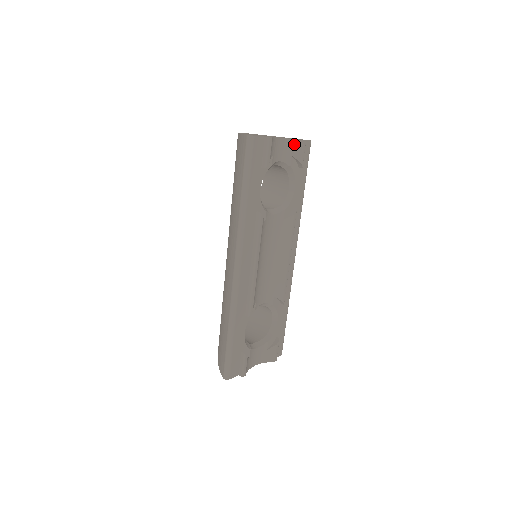
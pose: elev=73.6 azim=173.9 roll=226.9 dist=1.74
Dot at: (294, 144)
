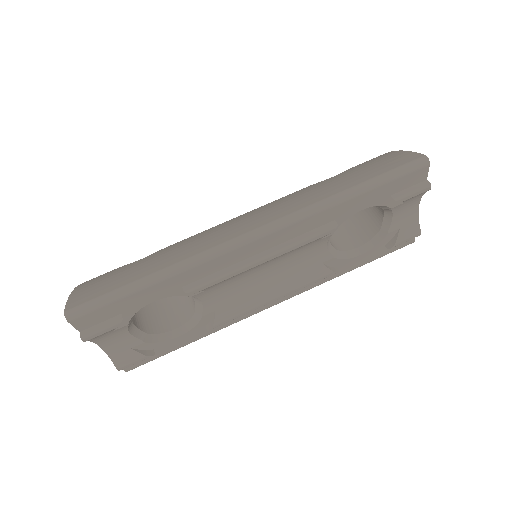
Dot at: (413, 223)
